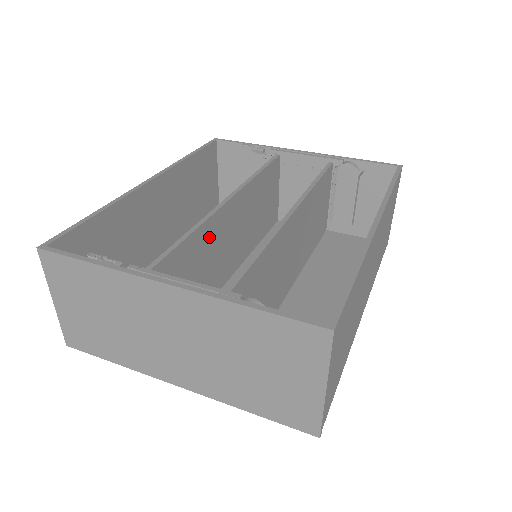
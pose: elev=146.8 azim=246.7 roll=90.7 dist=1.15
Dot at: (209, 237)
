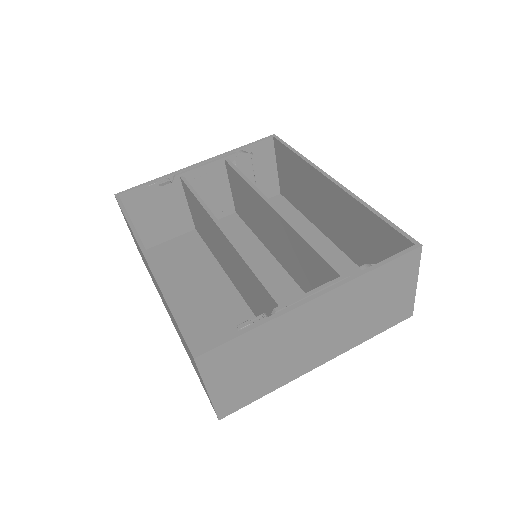
Dot at: occluded
